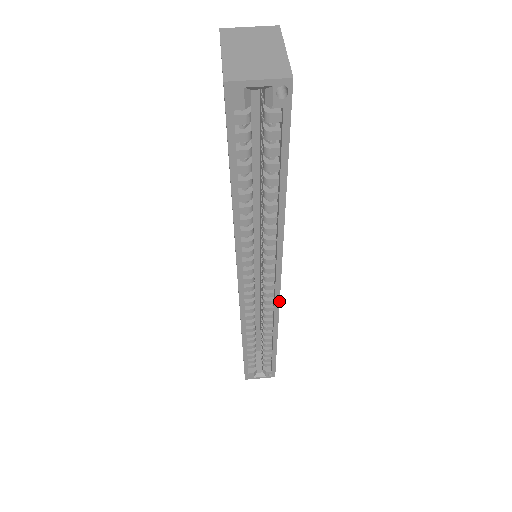
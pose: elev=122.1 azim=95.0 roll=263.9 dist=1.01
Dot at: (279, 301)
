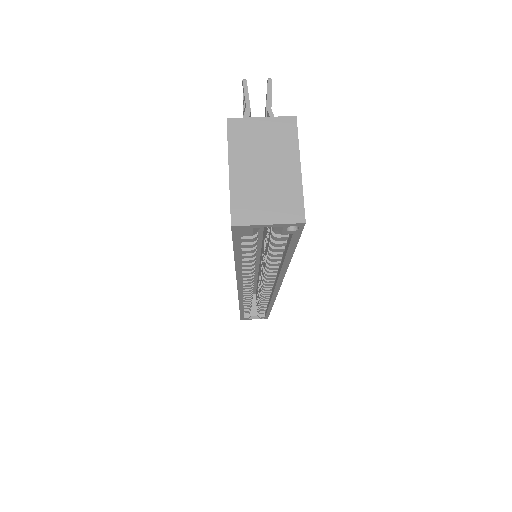
Dot at: occluded
